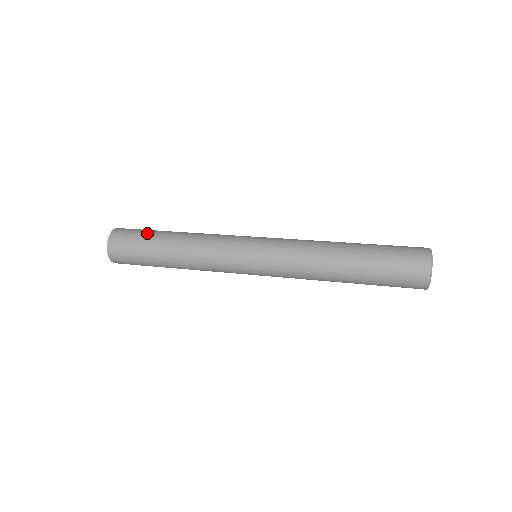
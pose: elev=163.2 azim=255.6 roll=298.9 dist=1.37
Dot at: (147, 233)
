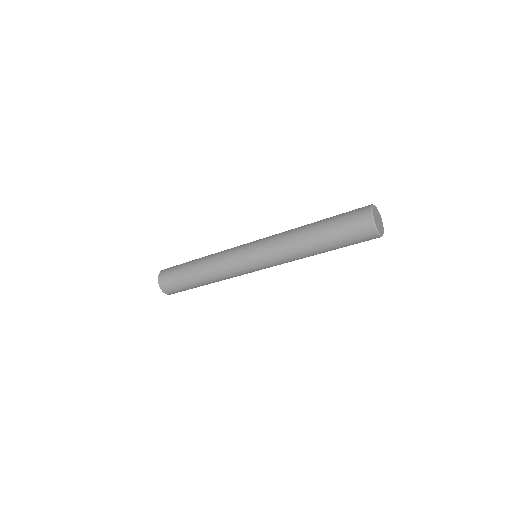
Dot at: occluded
